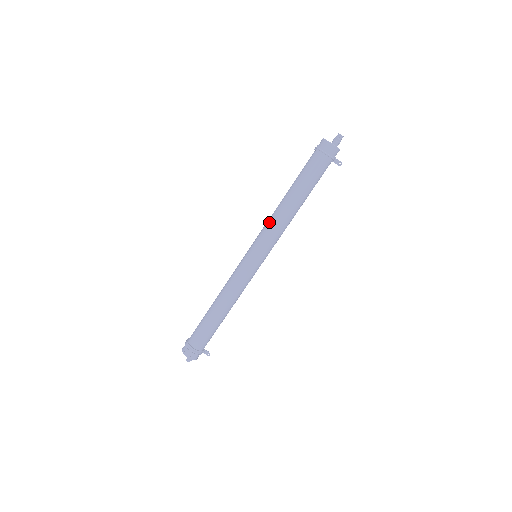
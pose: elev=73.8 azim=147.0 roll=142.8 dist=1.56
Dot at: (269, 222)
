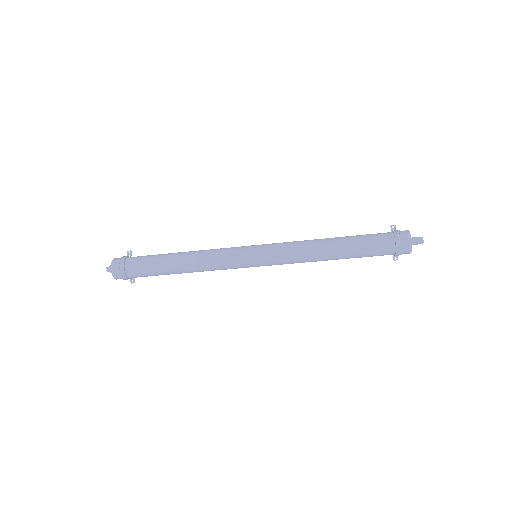
Dot at: (297, 248)
